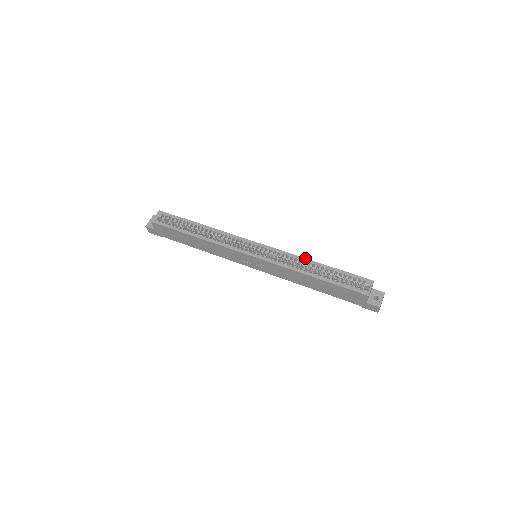
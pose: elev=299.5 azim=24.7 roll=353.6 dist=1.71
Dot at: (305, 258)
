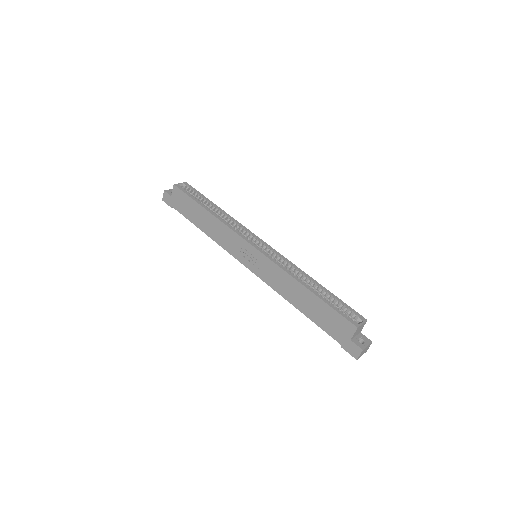
Dot at: occluded
